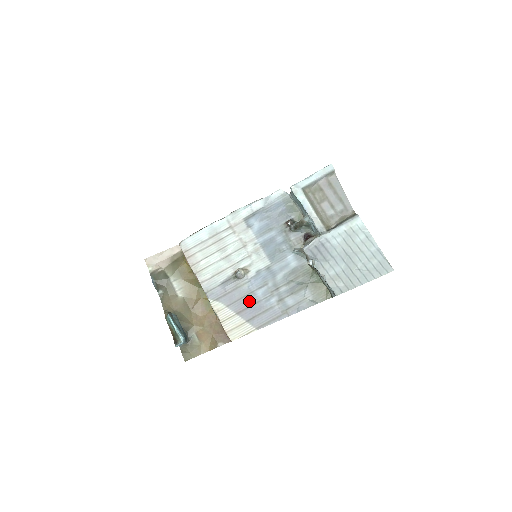
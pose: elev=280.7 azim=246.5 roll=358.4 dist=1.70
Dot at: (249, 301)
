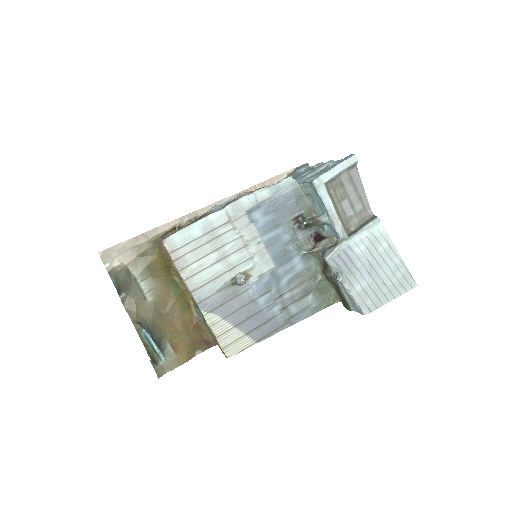
Dot at: (249, 311)
